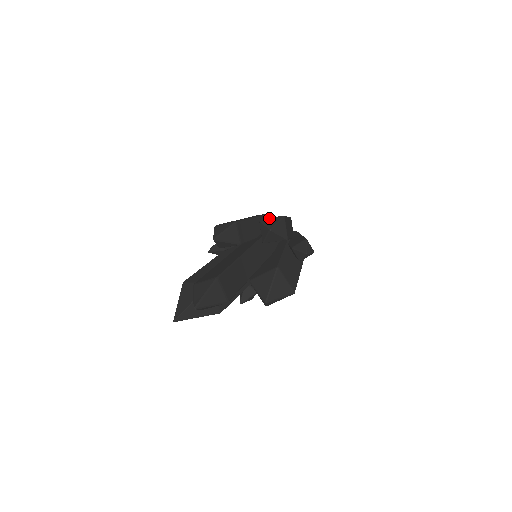
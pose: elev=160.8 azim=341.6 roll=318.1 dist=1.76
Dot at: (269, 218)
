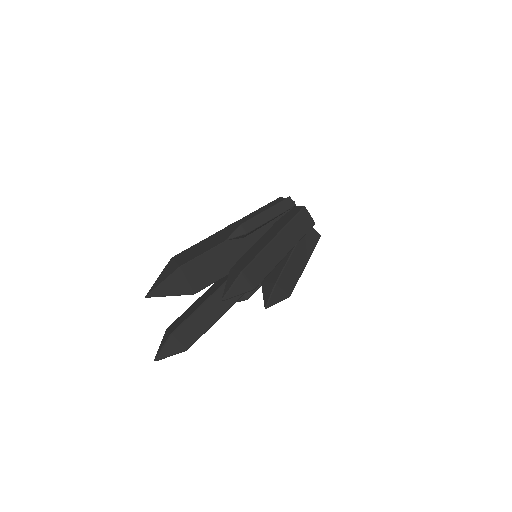
Dot at: (281, 291)
